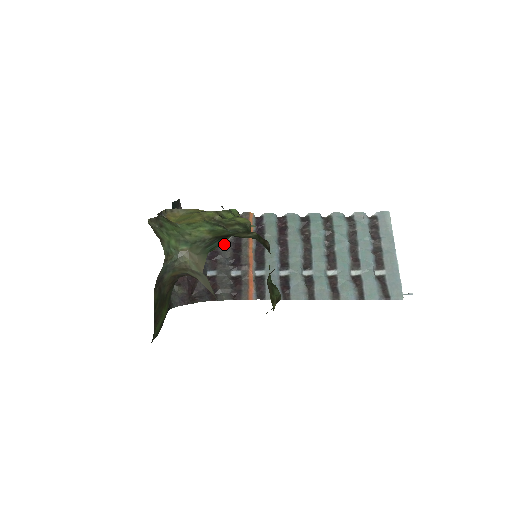
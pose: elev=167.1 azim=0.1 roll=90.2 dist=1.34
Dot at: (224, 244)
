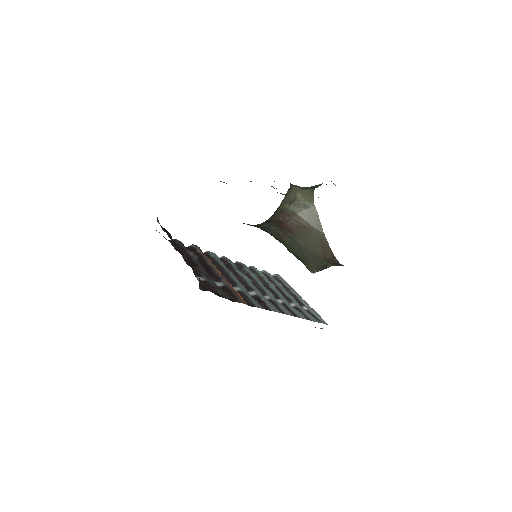
Dot at: (195, 260)
